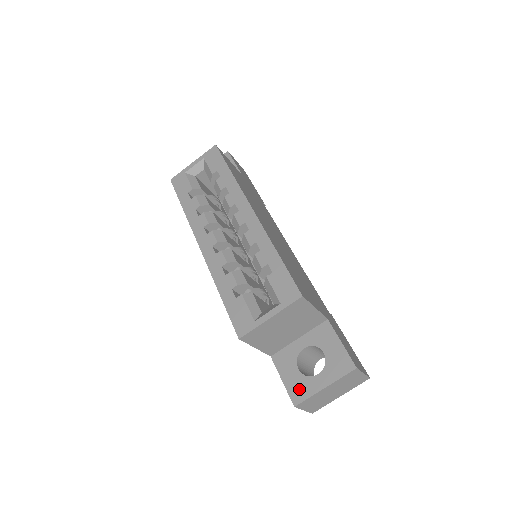
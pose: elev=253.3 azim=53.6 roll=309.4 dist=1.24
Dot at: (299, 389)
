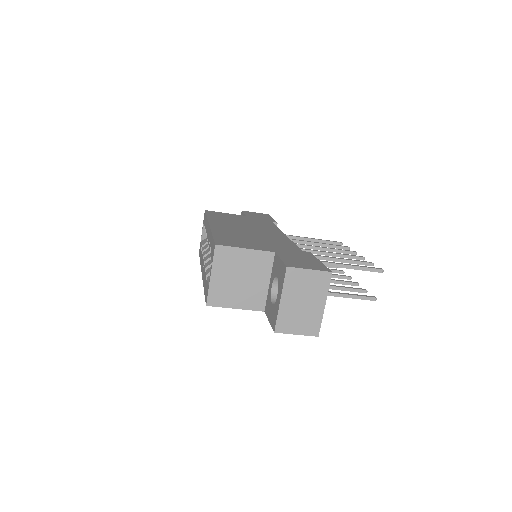
Dot at: (273, 317)
